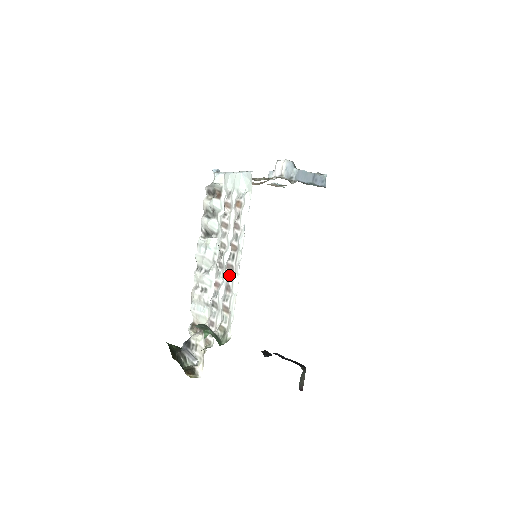
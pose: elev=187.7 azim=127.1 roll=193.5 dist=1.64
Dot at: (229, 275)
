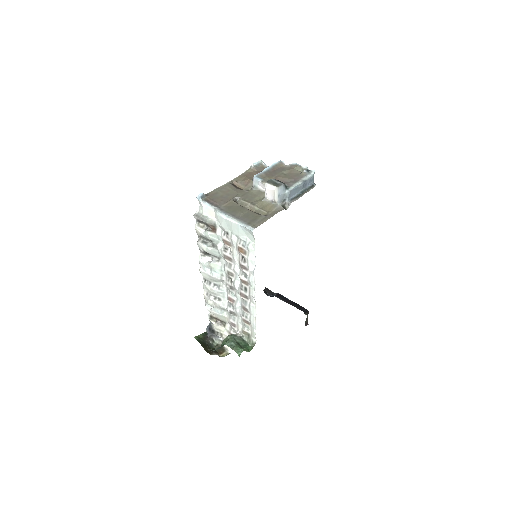
Dot at: (244, 300)
